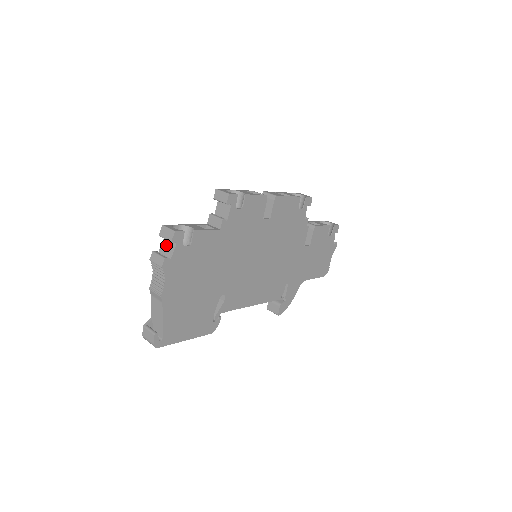
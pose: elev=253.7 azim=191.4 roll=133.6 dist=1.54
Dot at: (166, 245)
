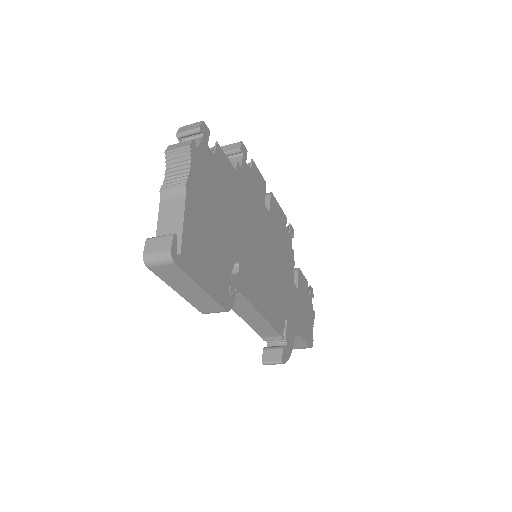
Dot at: occluded
